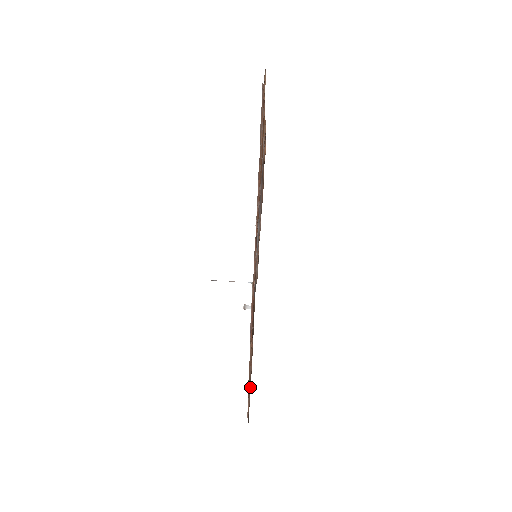
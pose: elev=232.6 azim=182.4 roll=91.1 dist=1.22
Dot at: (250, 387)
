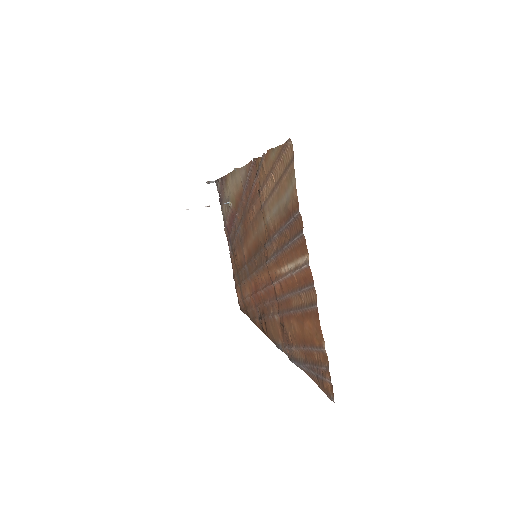
Dot at: (248, 312)
